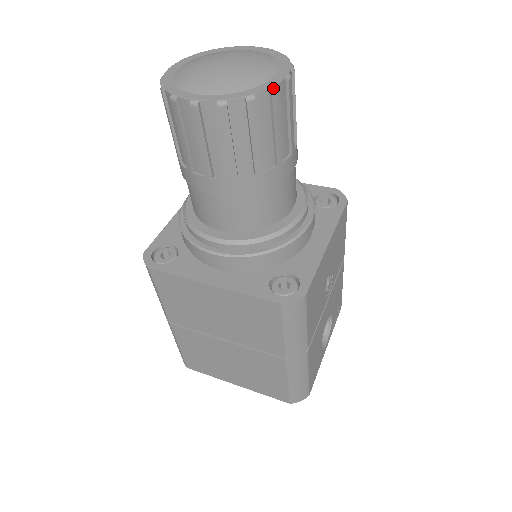
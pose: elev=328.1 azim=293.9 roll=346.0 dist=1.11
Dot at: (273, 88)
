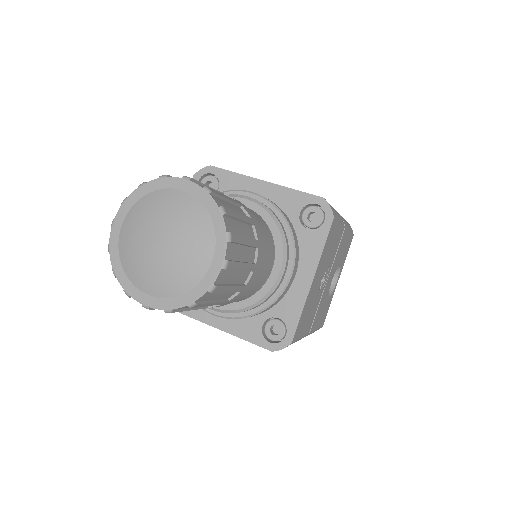
Dot at: (211, 289)
